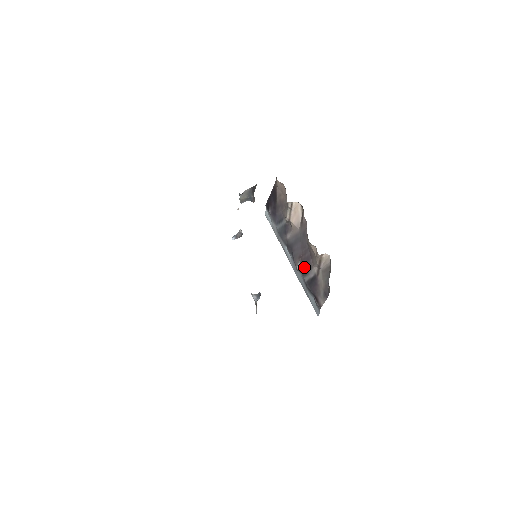
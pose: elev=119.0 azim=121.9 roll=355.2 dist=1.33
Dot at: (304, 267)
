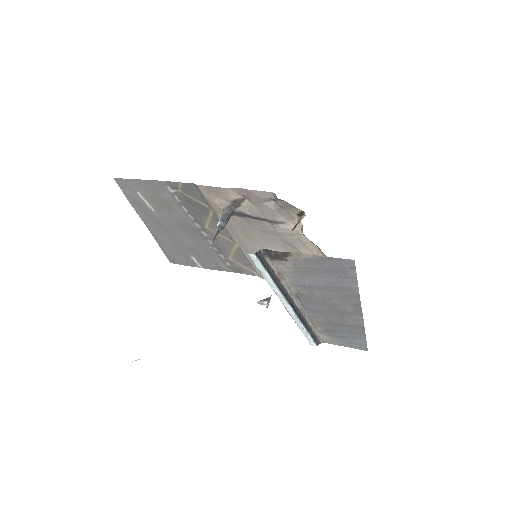
Dot at: occluded
